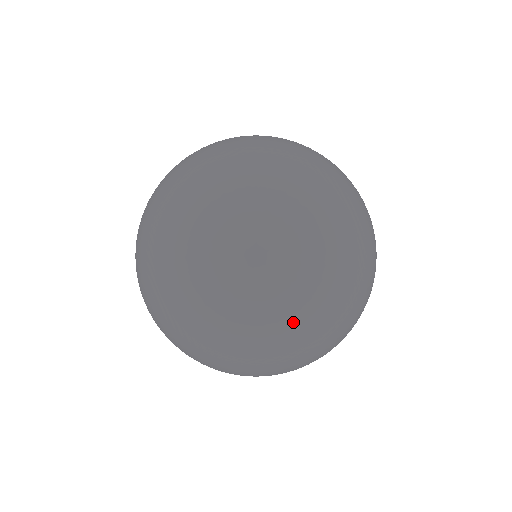
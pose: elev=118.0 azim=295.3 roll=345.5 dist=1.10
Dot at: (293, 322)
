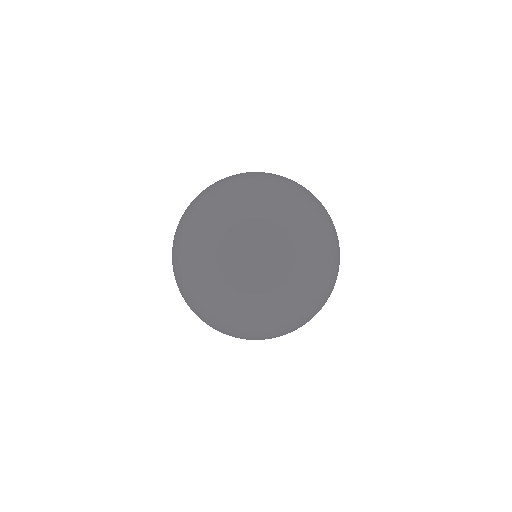
Dot at: (320, 309)
